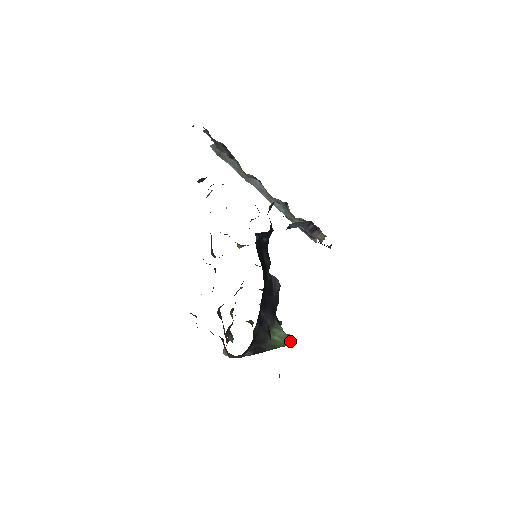
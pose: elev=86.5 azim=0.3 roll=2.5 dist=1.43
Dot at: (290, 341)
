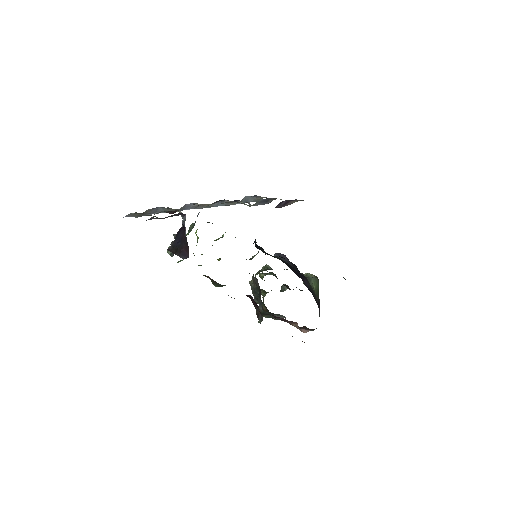
Dot at: (315, 277)
